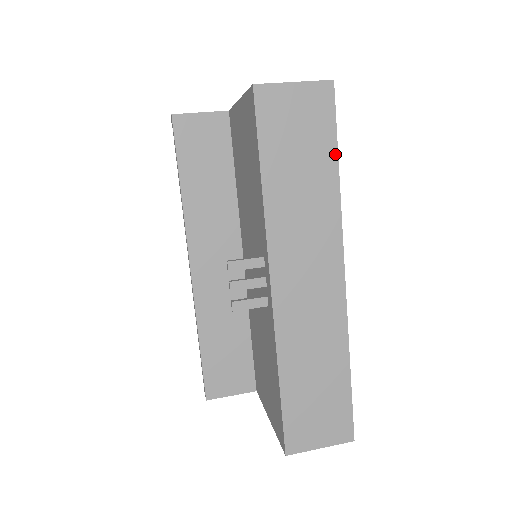
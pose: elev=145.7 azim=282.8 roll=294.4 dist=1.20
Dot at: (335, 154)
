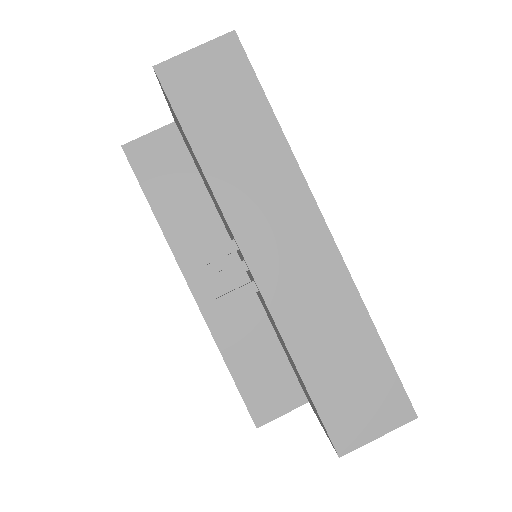
Dot at: (265, 103)
